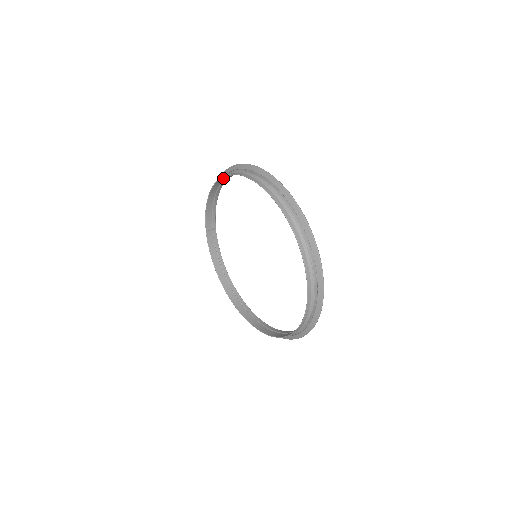
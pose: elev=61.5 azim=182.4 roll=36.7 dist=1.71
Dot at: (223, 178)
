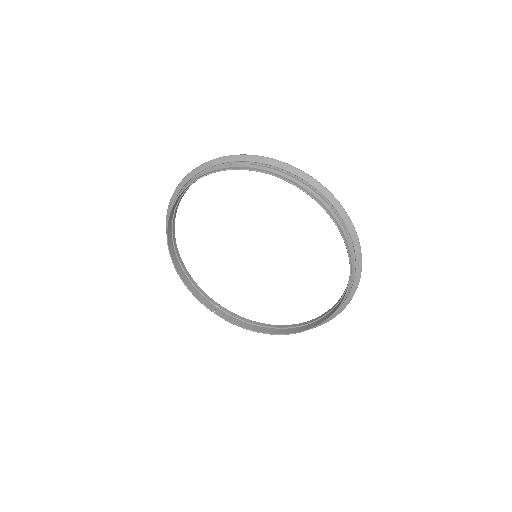
Dot at: (171, 244)
